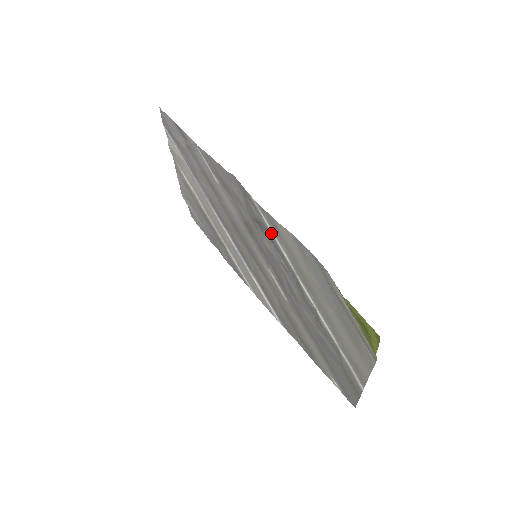
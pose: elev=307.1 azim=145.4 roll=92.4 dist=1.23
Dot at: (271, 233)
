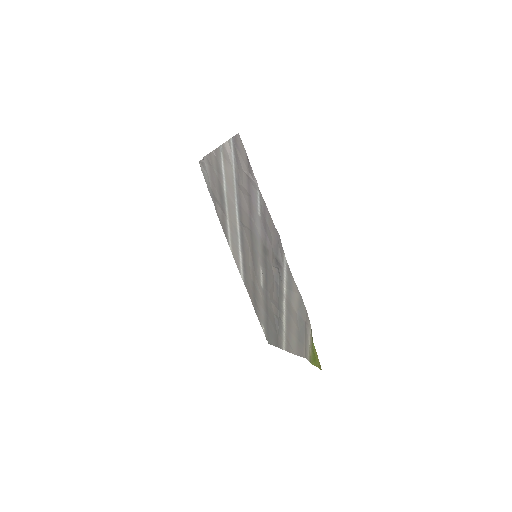
Dot at: (283, 274)
